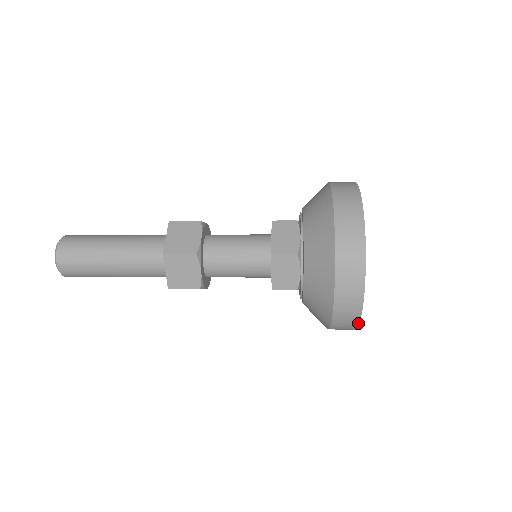
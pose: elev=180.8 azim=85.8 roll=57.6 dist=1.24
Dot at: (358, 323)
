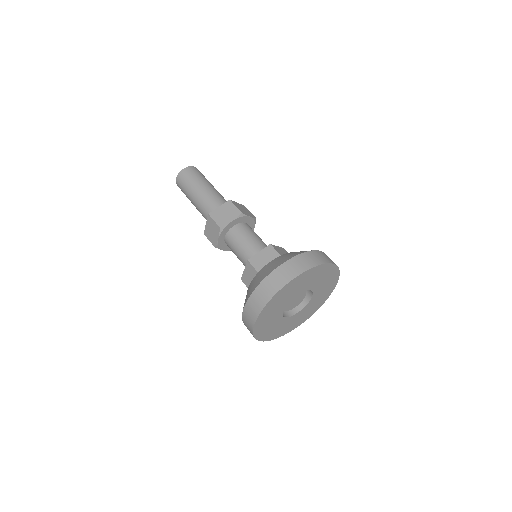
Dot at: (254, 336)
